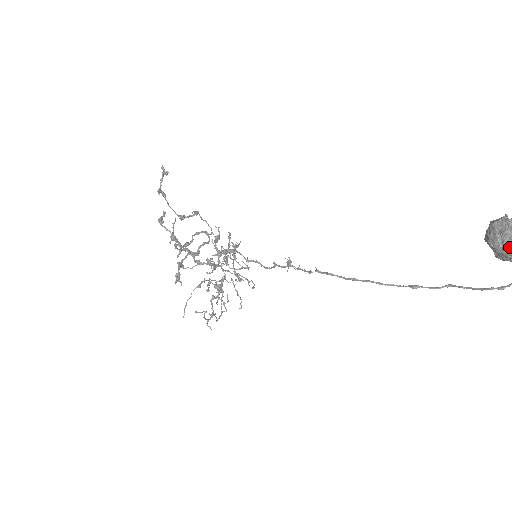
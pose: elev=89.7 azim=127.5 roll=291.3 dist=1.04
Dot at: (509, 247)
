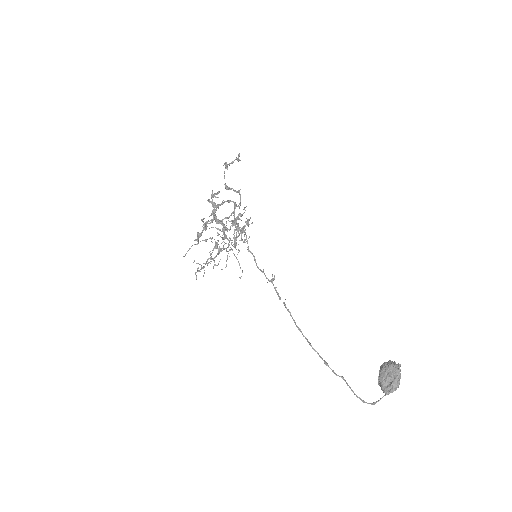
Dot at: (386, 383)
